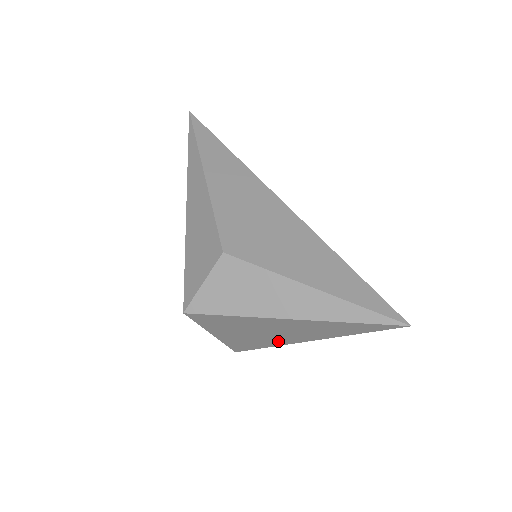
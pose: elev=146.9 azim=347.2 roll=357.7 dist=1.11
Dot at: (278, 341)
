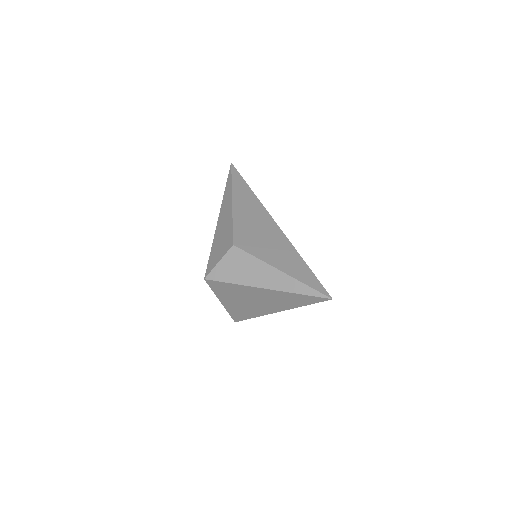
Dot at: (261, 311)
